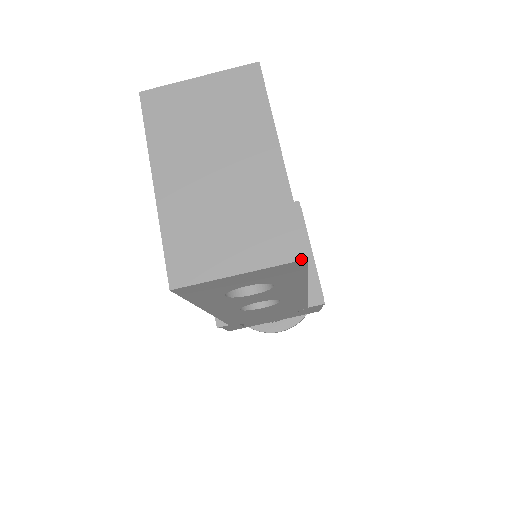
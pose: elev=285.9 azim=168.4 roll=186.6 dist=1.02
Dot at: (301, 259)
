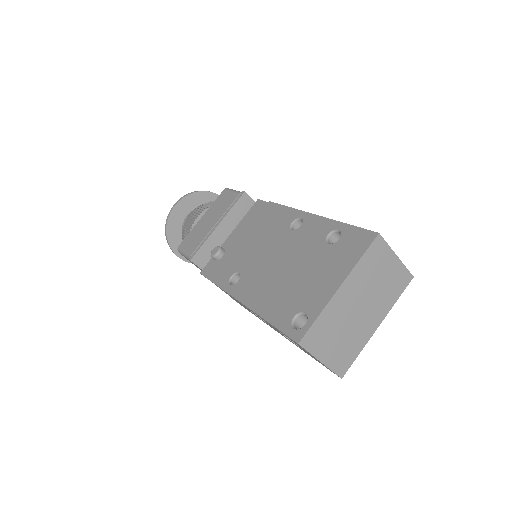
Dot at: (340, 377)
